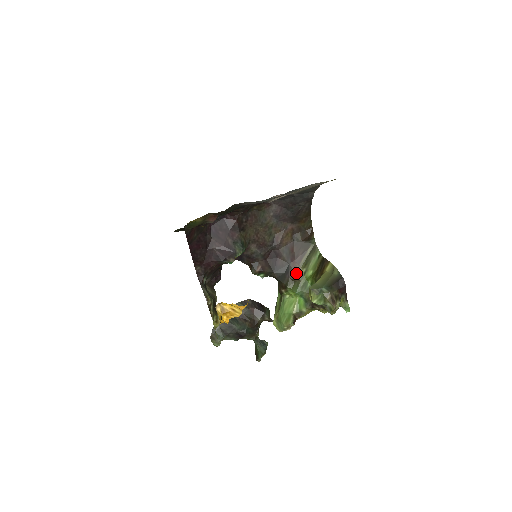
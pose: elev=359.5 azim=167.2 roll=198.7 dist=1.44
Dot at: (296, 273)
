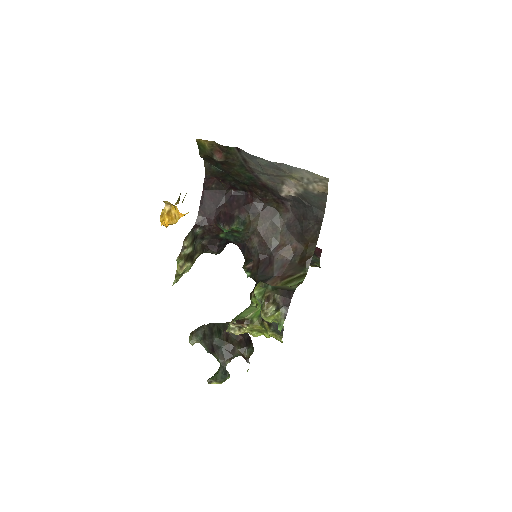
Dot at: (273, 285)
